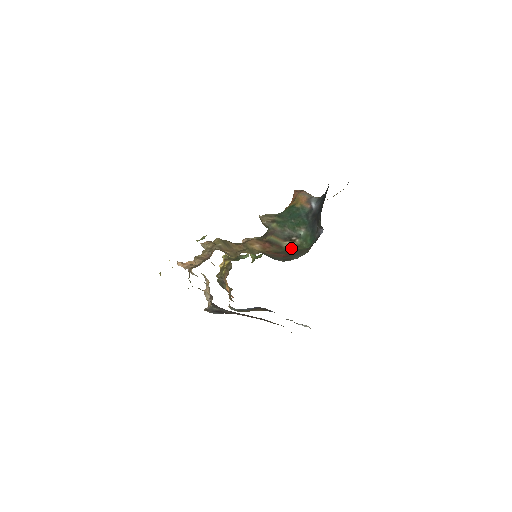
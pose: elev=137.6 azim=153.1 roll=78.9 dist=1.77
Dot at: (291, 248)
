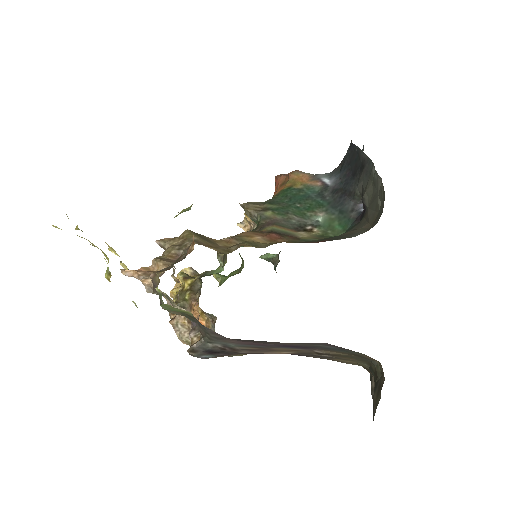
Dot at: (313, 238)
